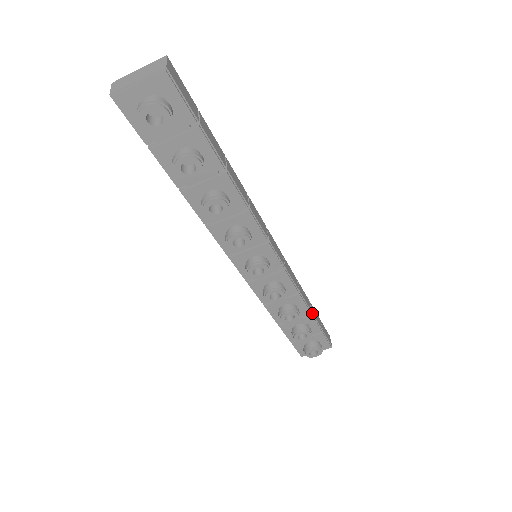
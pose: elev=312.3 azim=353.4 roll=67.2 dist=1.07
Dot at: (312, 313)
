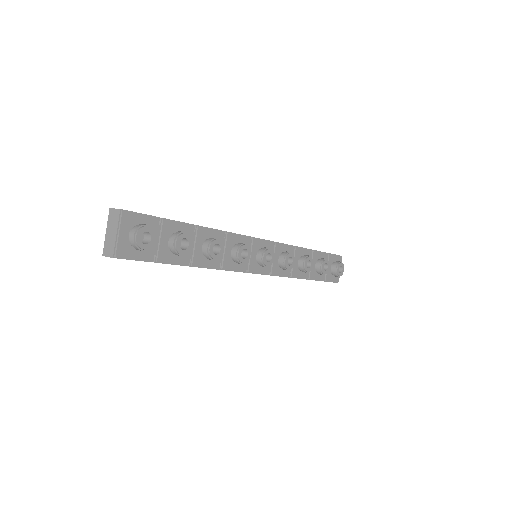
Dot at: (312, 250)
